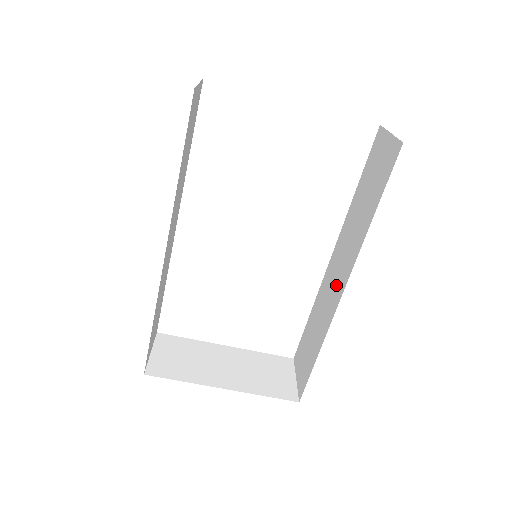
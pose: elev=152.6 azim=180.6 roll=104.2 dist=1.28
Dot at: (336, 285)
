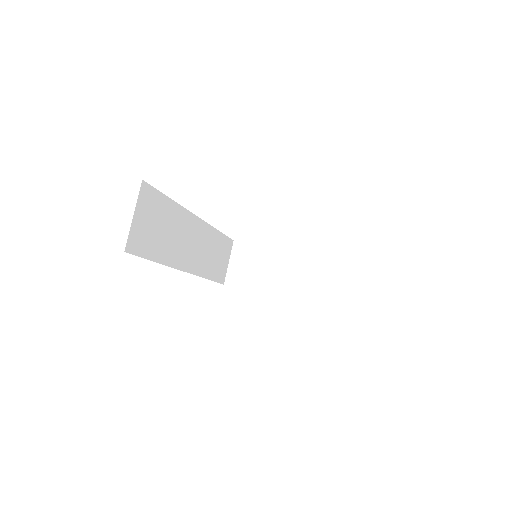
Dot at: occluded
